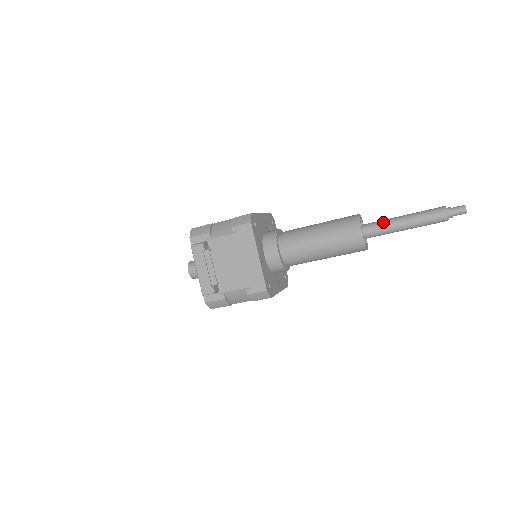
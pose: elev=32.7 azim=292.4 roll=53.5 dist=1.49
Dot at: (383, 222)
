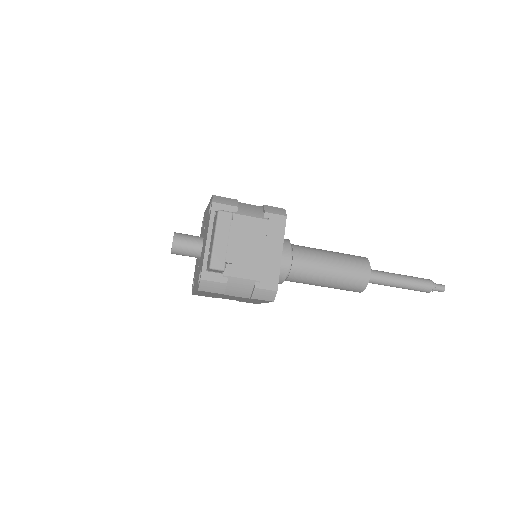
Dot at: (383, 272)
